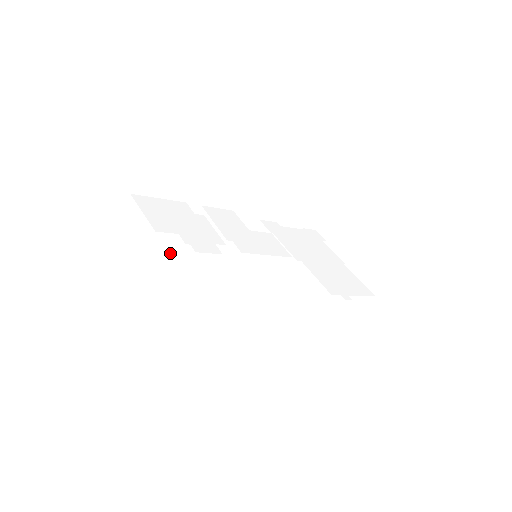
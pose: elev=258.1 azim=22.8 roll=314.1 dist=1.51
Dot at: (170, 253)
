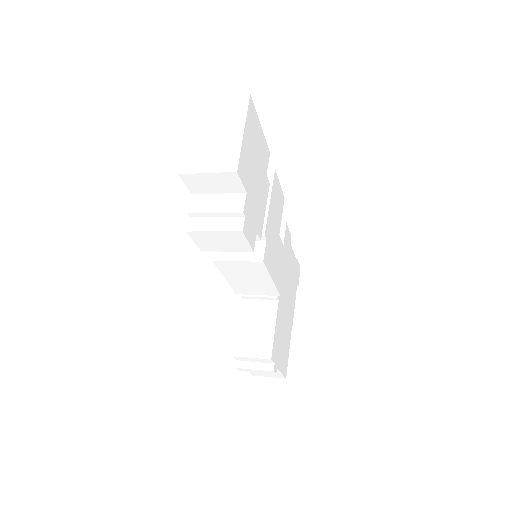
Dot at: (216, 193)
